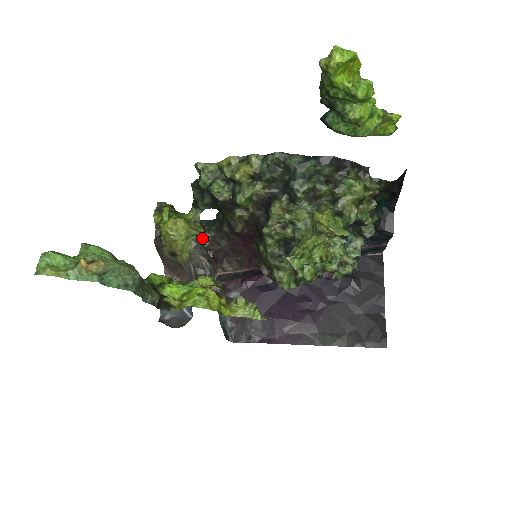
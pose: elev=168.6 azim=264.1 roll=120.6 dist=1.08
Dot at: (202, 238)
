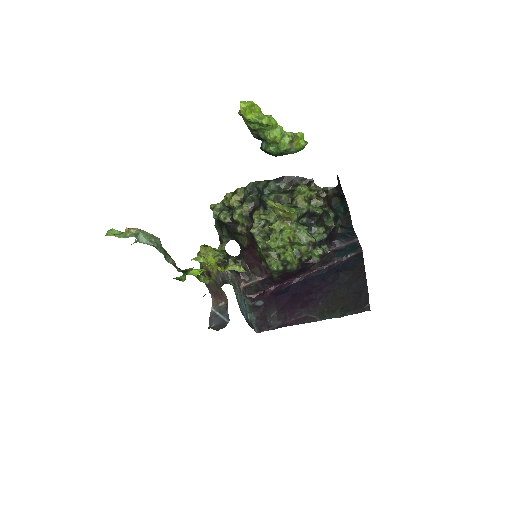
Dot at: (226, 259)
